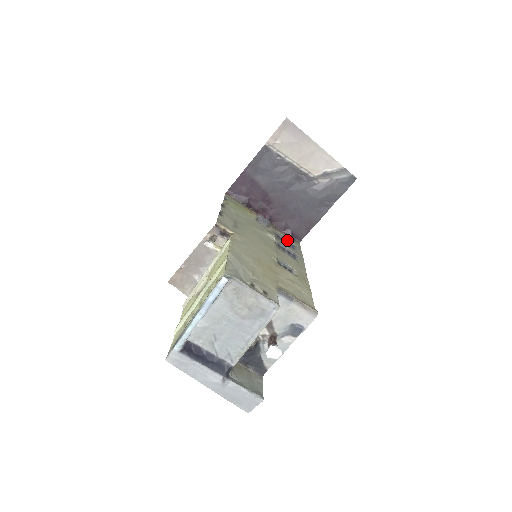
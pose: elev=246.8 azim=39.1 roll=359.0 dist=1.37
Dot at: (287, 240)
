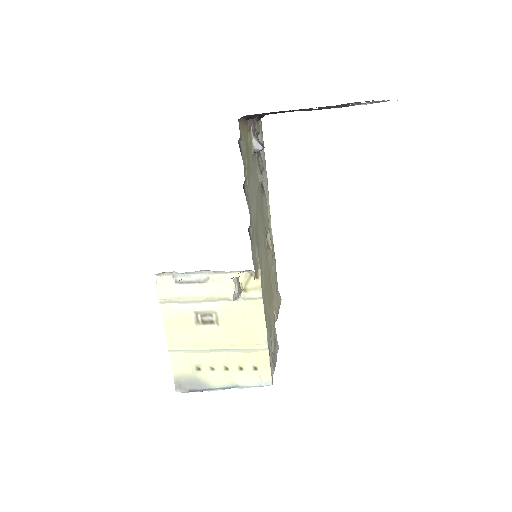
Dot at: (257, 135)
